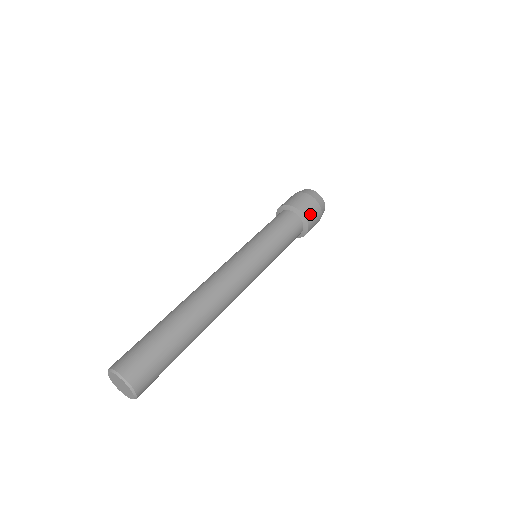
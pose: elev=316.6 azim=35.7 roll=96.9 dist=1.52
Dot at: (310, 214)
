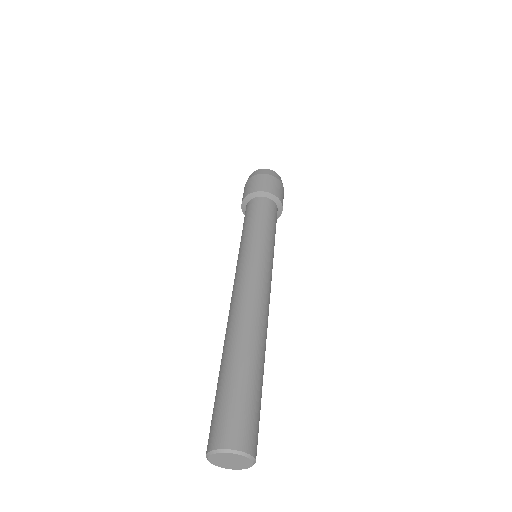
Dot at: occluded
